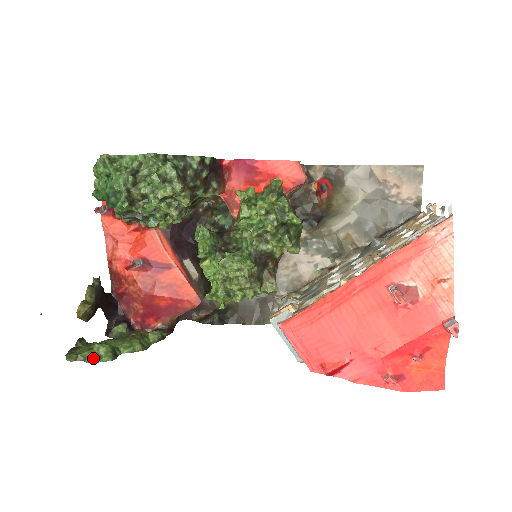
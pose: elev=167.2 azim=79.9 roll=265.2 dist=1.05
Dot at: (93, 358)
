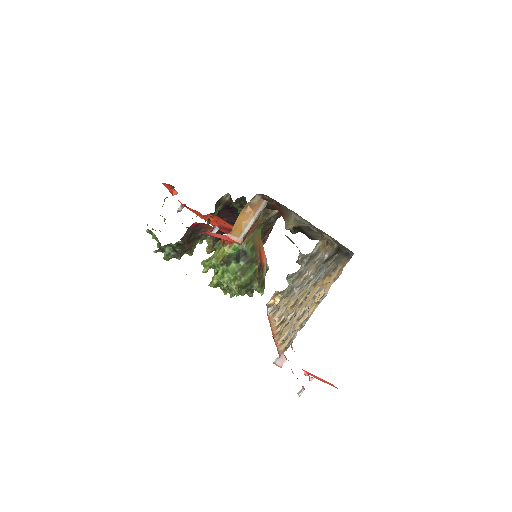
Dot at: occluded
